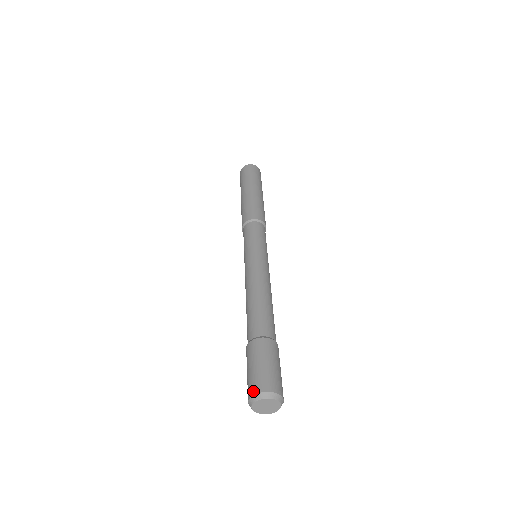
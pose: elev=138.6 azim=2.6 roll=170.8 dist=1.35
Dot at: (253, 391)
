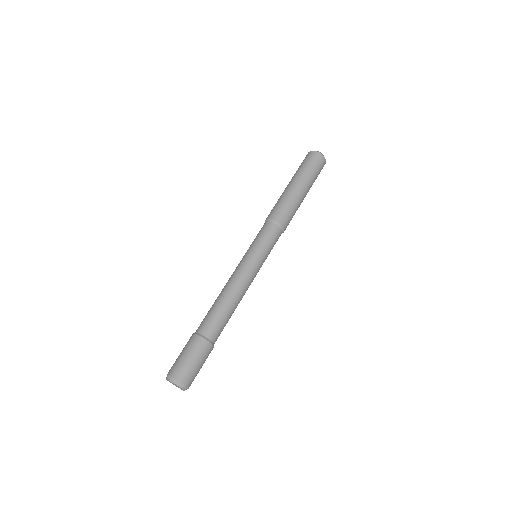
Dot at: (172, 373)
